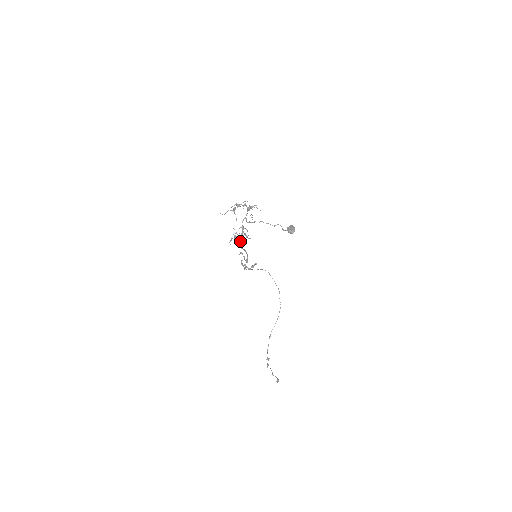
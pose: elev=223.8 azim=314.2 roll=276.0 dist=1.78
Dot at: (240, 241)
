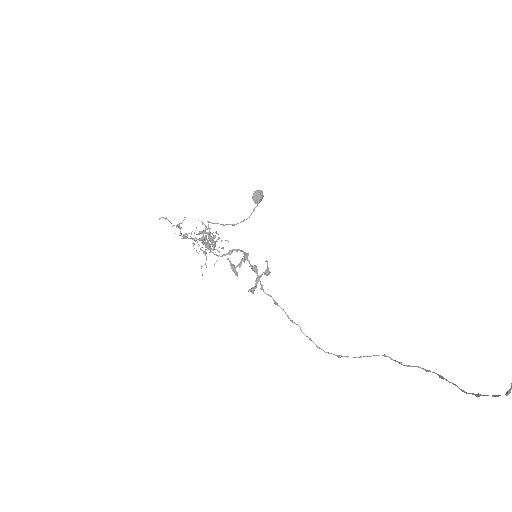
Dot at: (214, 243)
